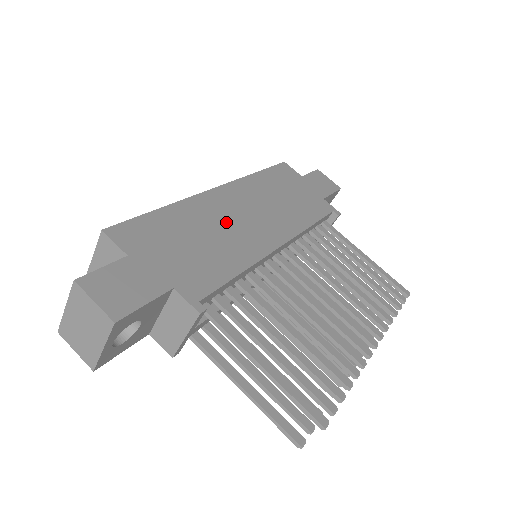
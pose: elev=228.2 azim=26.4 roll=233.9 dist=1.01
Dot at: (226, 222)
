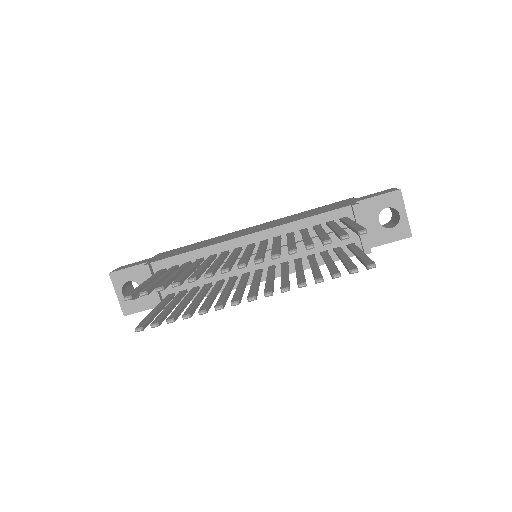
Dot at: (228, 236)
